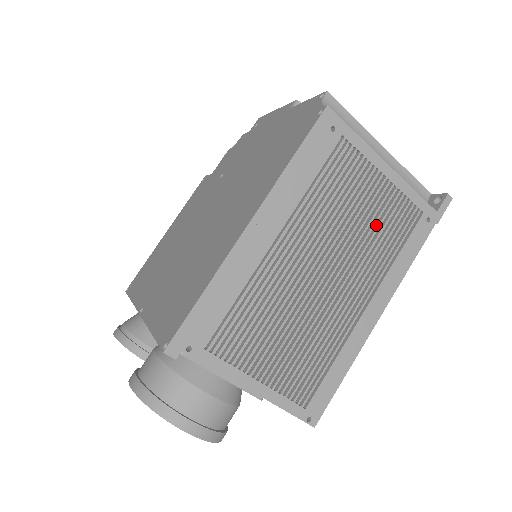
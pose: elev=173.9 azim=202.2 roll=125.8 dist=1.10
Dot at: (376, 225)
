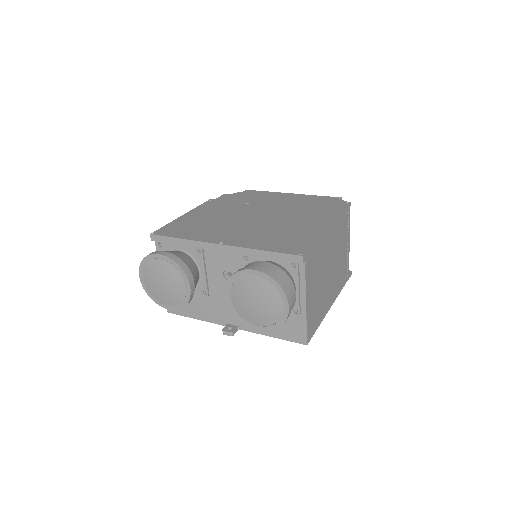
Dot at: occluded
